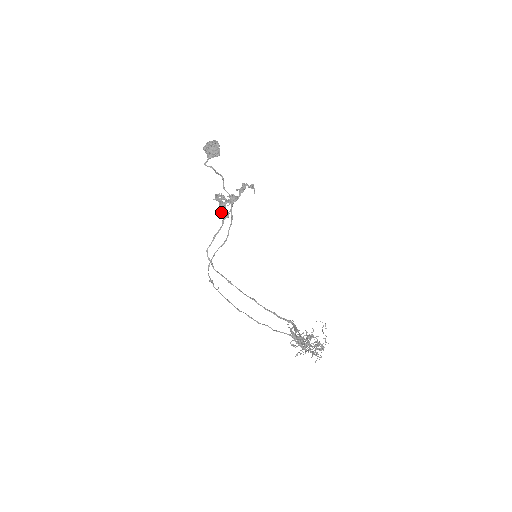
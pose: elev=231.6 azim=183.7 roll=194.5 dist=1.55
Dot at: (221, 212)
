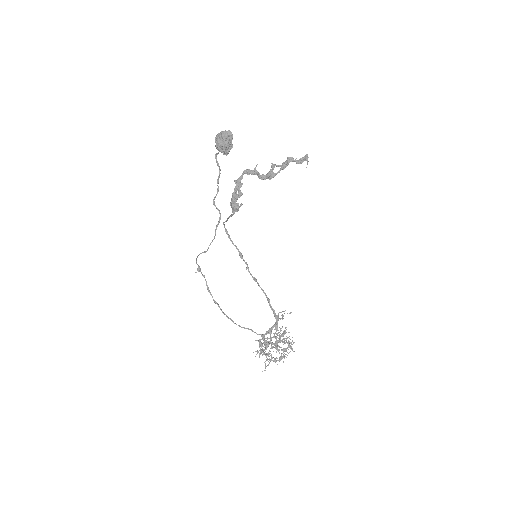
Dot at: (231, 204)
